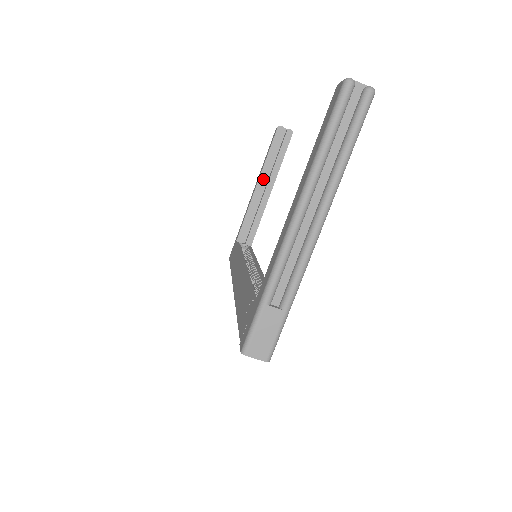
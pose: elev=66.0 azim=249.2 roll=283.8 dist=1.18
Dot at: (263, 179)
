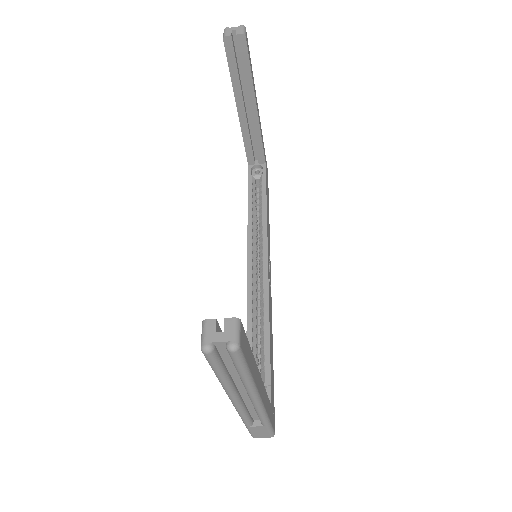
Dot at: (241, 102)
